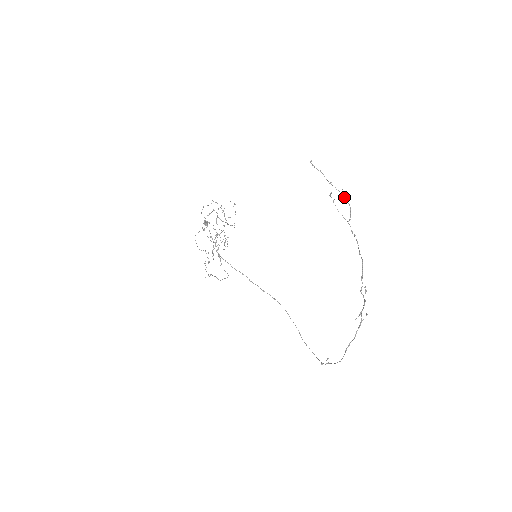
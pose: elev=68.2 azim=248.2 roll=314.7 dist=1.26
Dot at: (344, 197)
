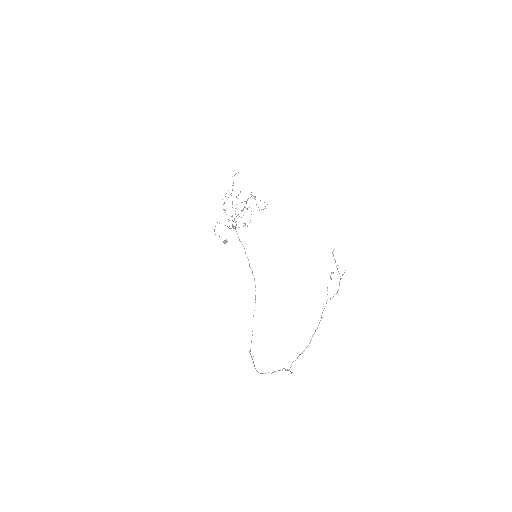
Dot at: occluded
